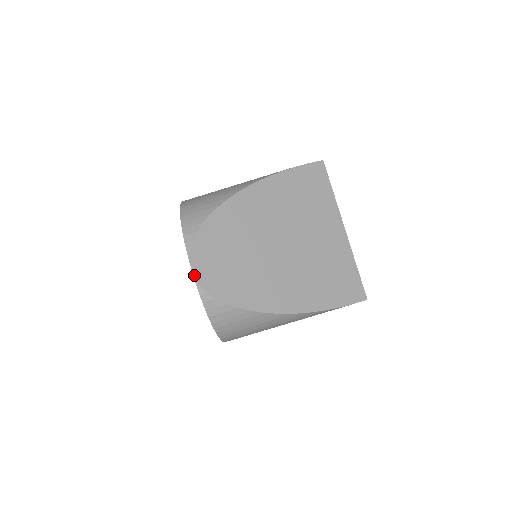
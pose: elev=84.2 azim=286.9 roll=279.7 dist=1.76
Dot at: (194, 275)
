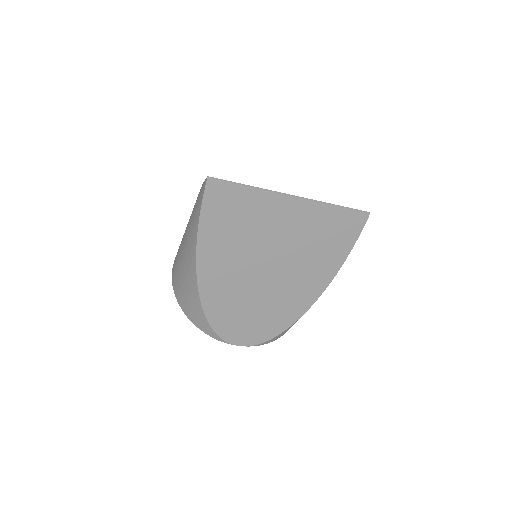
Dot at: (246, 346)
